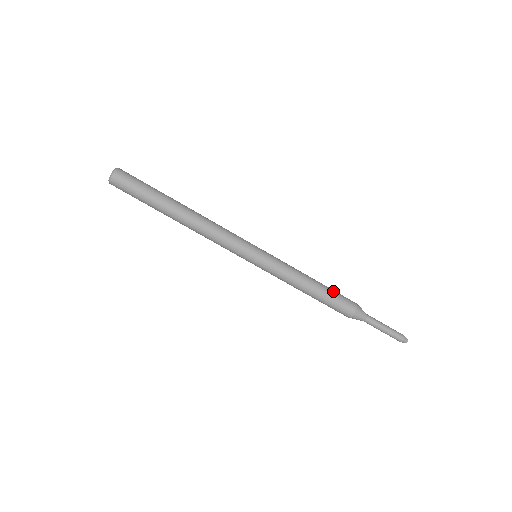
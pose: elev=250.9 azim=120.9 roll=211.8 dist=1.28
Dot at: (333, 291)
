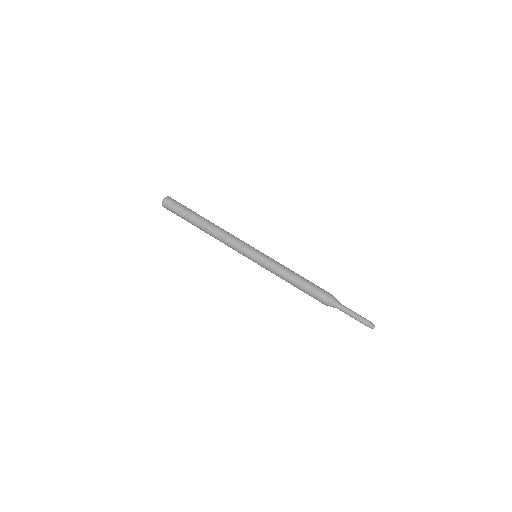
Dot at: (313, 283)
